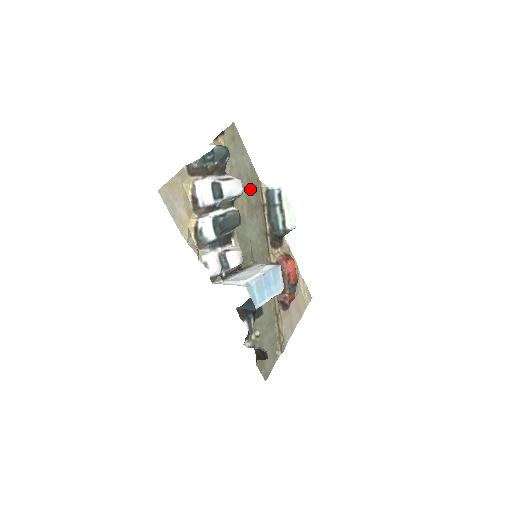
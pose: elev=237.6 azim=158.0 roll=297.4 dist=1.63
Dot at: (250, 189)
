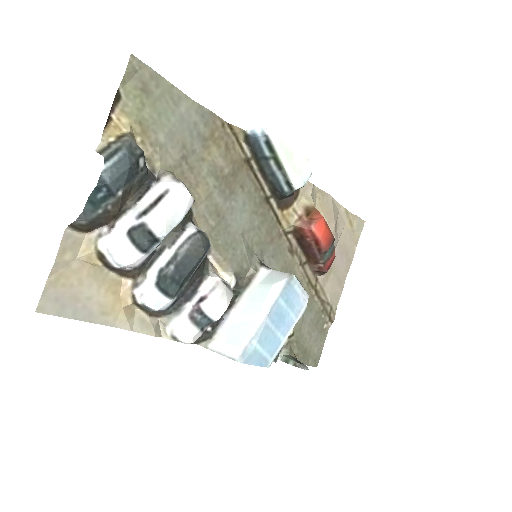
Dot at: (214, 154)
